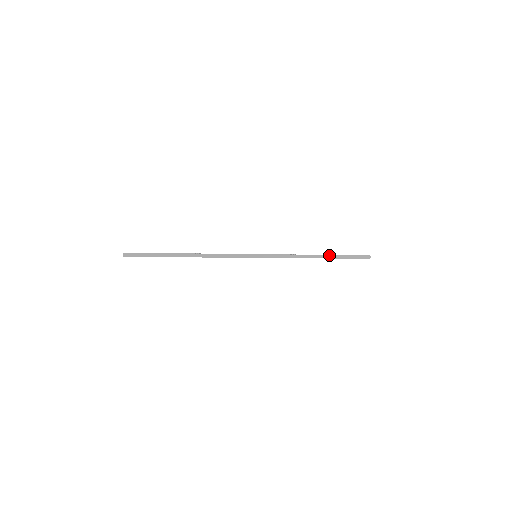
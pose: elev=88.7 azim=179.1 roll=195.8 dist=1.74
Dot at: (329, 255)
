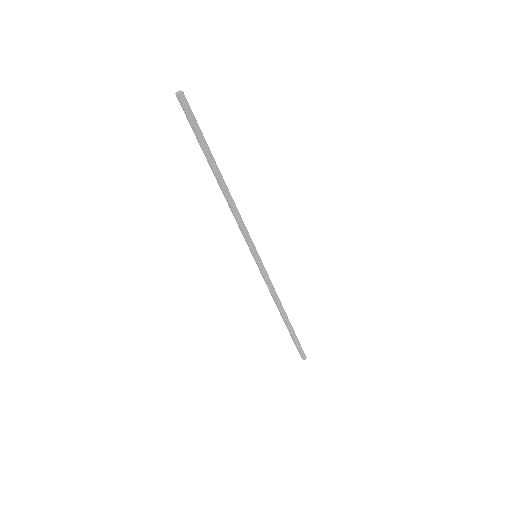
Dot at: occluded
